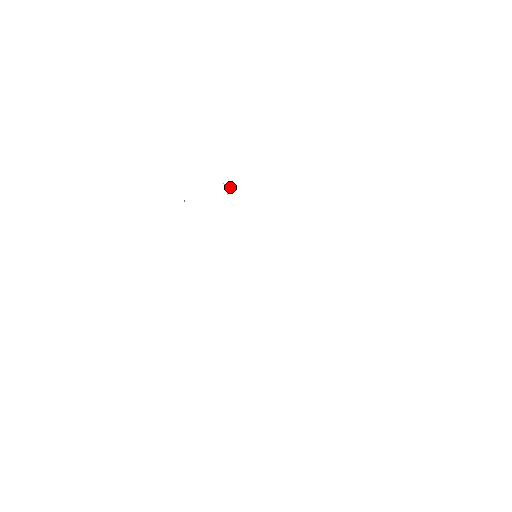
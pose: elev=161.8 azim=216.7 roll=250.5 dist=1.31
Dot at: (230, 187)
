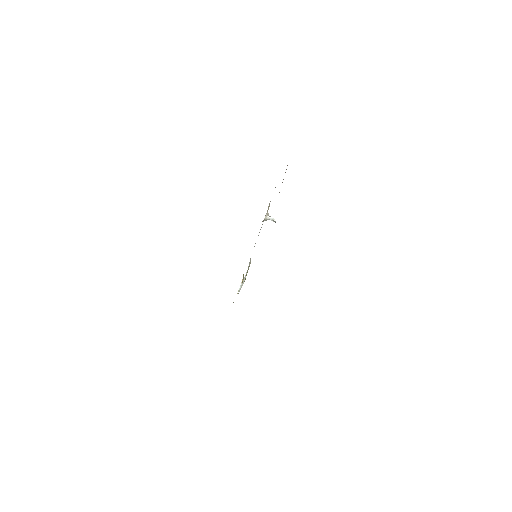
Dot at: occluded
